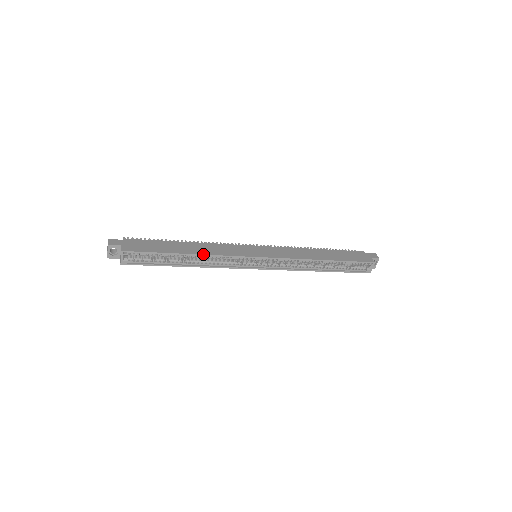
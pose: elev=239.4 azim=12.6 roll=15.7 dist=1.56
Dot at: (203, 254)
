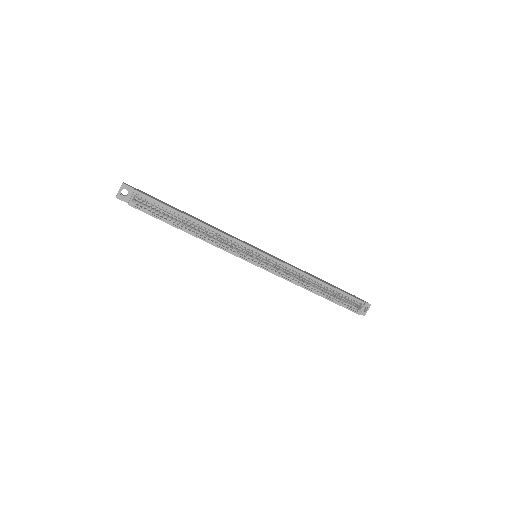
Dot at: (210, 226)
